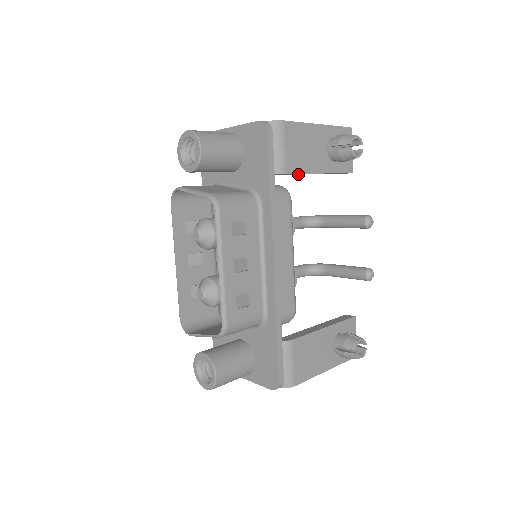
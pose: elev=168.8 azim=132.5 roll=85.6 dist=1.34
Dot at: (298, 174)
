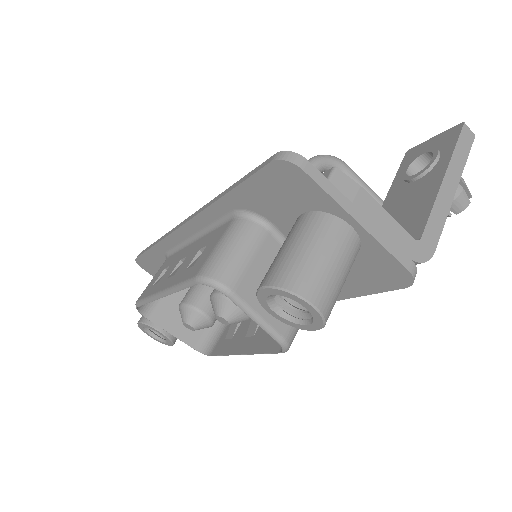
Dot at: occluded
